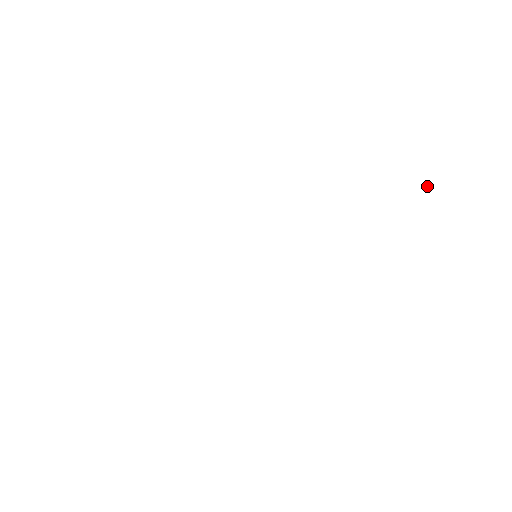
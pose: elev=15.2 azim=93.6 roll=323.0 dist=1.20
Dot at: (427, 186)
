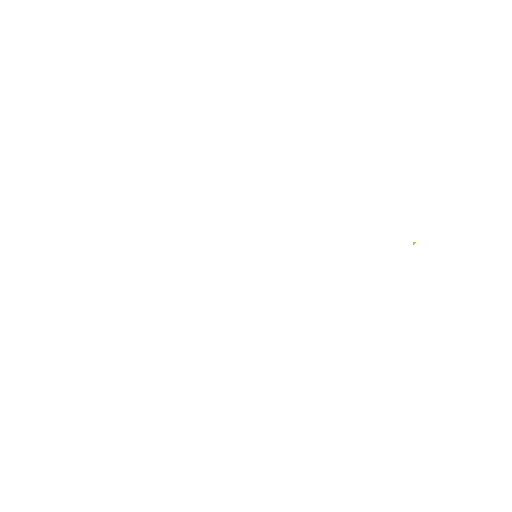
Dot at: (415, 242)
